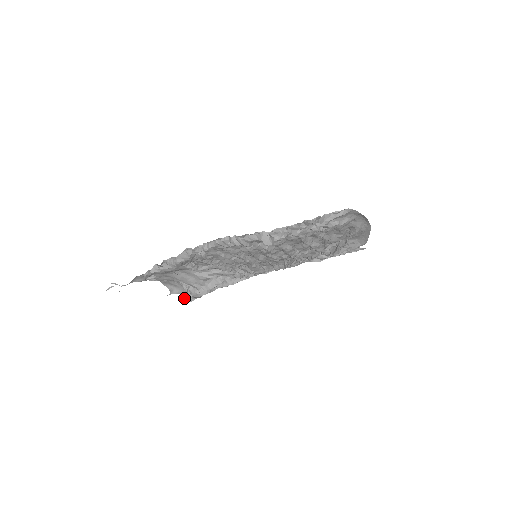
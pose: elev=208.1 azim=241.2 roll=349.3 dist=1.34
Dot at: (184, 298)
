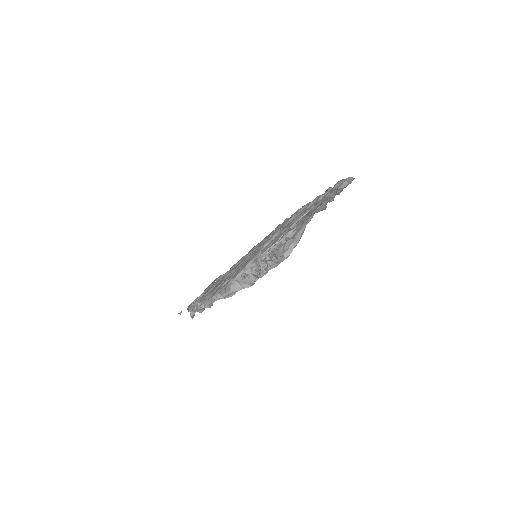
Dot at: occluded
